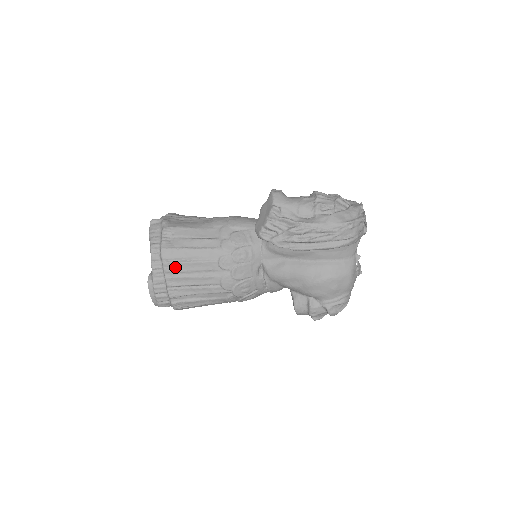
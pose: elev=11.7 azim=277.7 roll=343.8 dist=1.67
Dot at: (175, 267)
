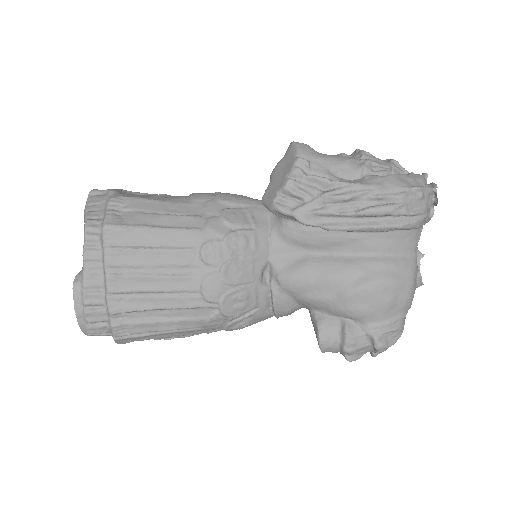
Dot at: (125, 257)
